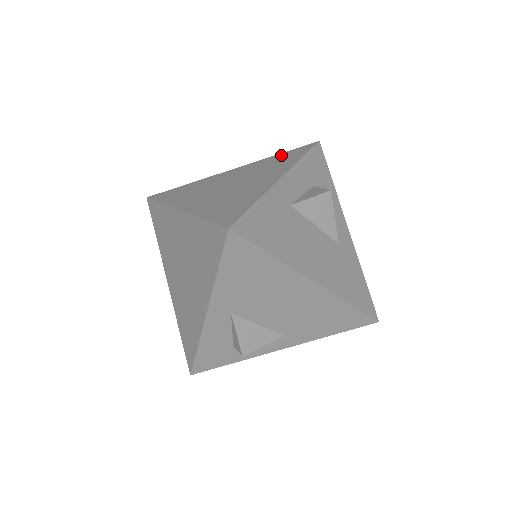
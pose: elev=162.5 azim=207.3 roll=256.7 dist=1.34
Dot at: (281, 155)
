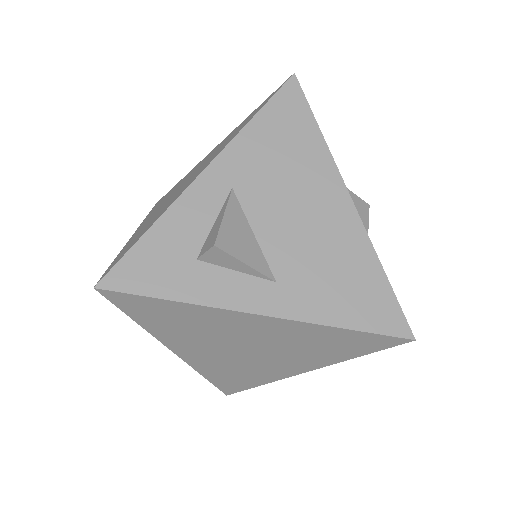
Dot at: occluded
